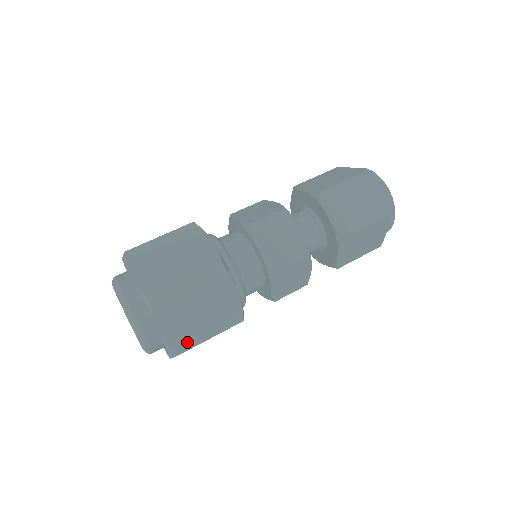
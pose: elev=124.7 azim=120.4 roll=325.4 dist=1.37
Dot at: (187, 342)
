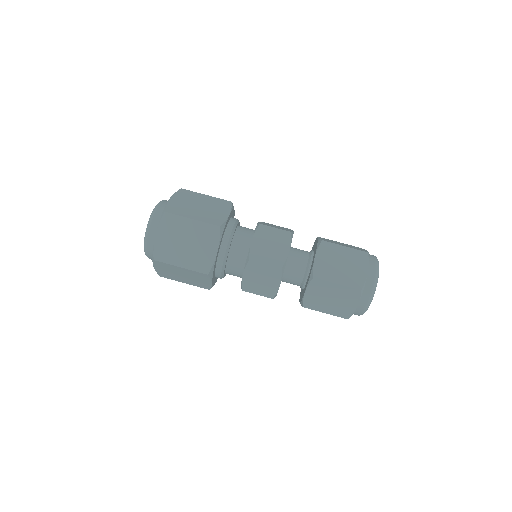
Dot at: (166, 257)
